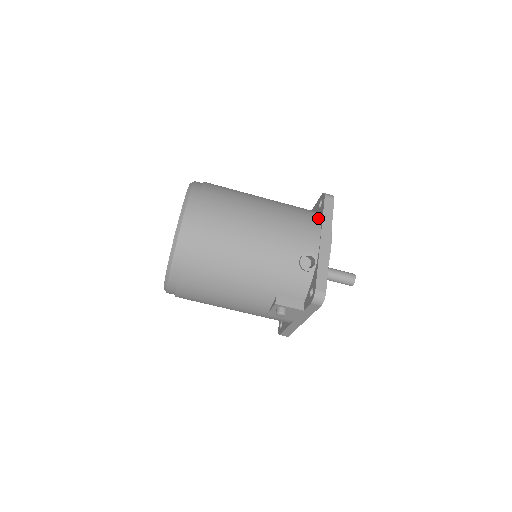
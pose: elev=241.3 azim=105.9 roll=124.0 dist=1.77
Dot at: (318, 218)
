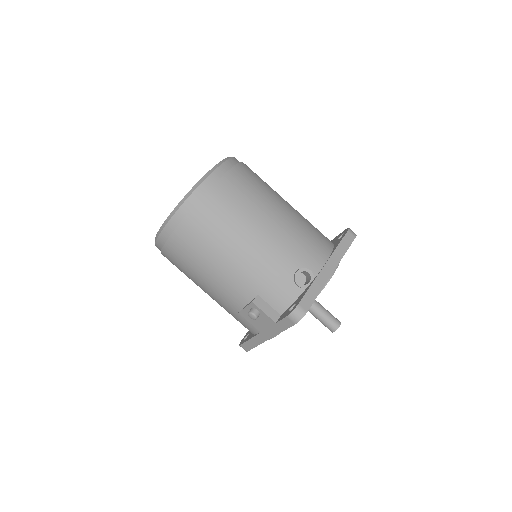
Dot at: (332, 246)
